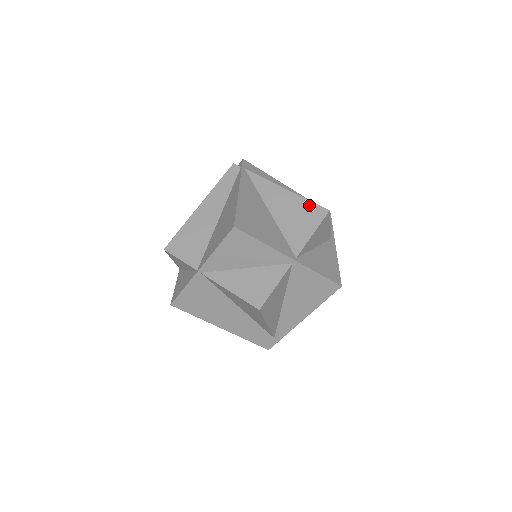
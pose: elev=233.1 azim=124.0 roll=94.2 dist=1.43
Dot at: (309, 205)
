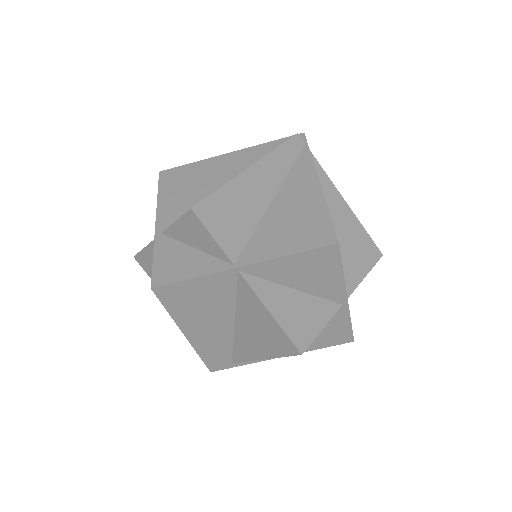
Dot at: (366, 238)
